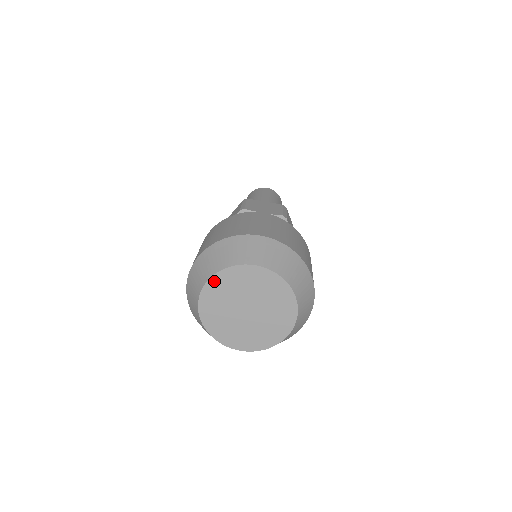
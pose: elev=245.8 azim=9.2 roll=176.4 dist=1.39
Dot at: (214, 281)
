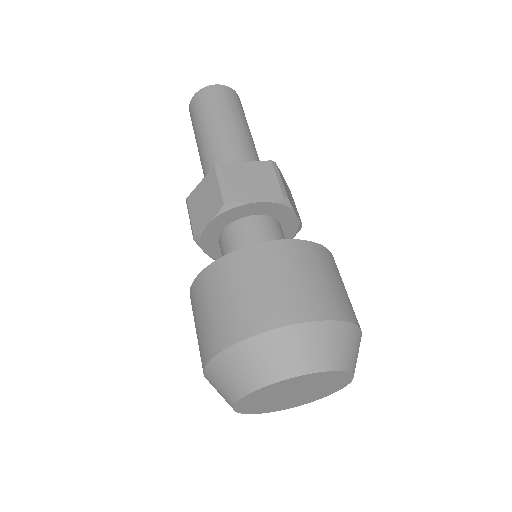
Dot at: (313, 375)
